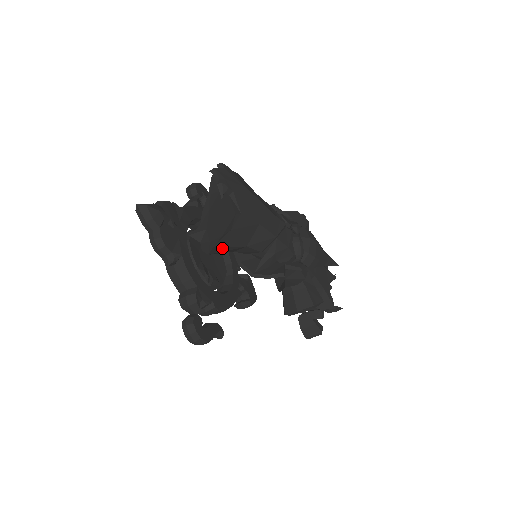
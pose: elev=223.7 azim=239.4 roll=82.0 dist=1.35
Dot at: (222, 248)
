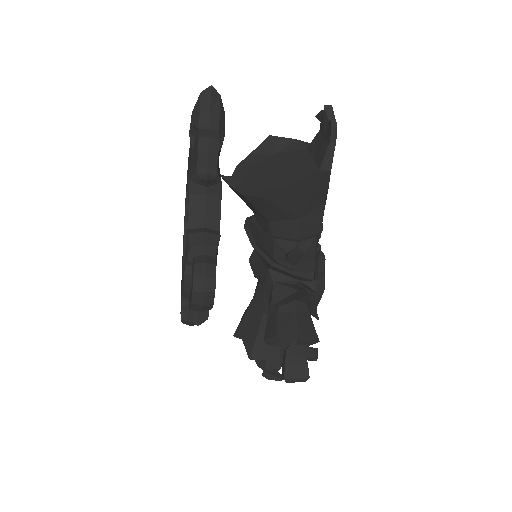
Dot at: (288, 197)
